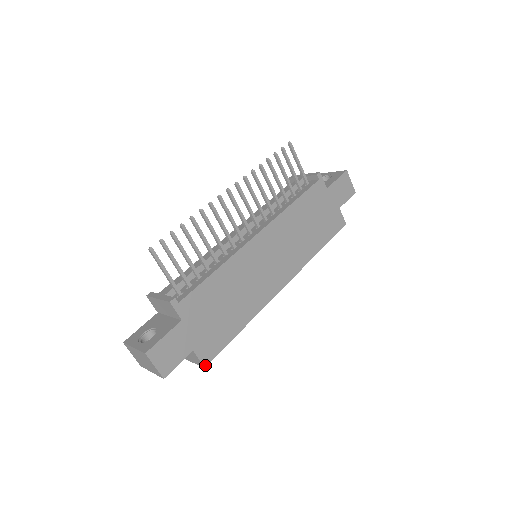
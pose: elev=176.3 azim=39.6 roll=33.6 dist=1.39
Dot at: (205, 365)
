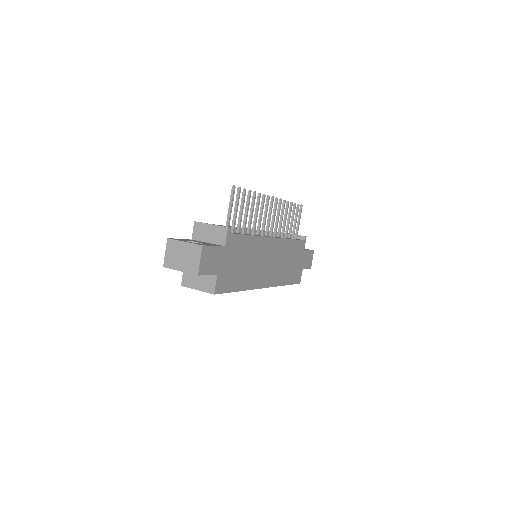
Dot at: (215, 293)
